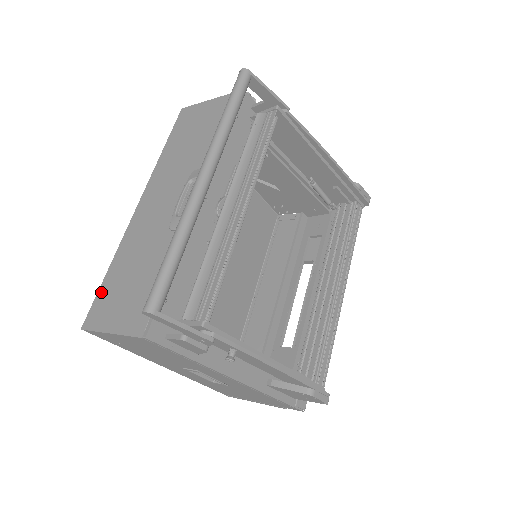
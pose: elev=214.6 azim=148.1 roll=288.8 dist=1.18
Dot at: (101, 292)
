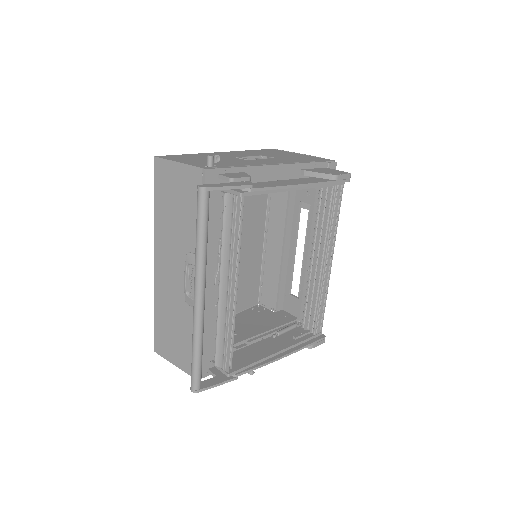
Dot at: (156, 330)
